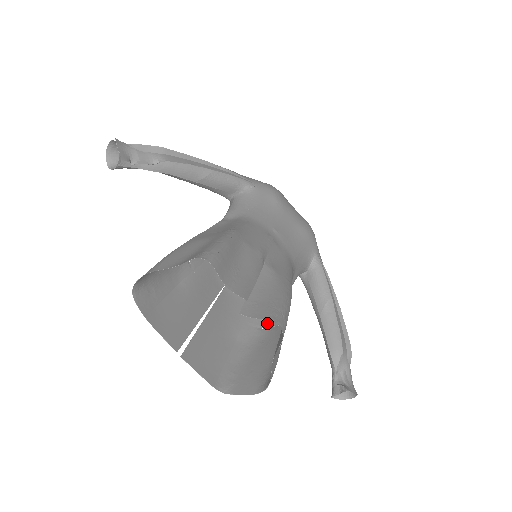
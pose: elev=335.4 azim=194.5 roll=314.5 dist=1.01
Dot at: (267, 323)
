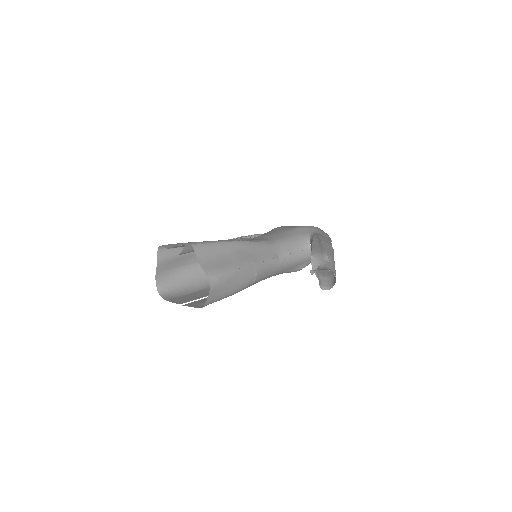
Dot at: (258, 277)
